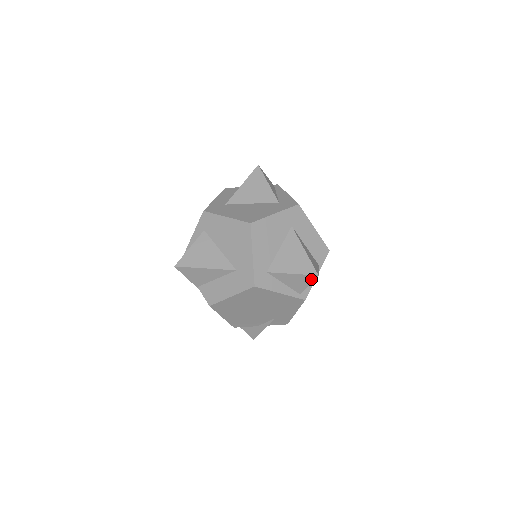
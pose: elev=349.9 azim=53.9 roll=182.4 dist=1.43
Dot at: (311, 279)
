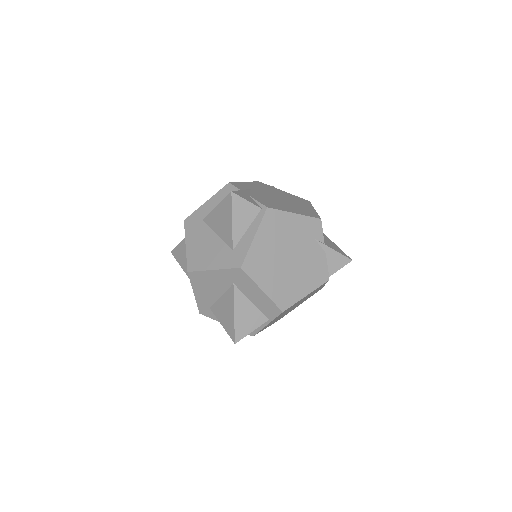
Dot at: occluded
